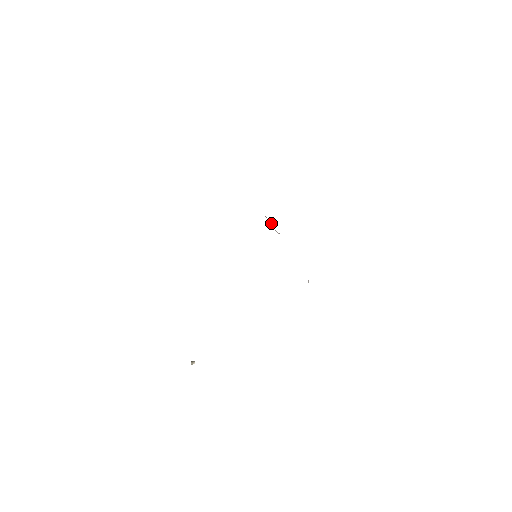
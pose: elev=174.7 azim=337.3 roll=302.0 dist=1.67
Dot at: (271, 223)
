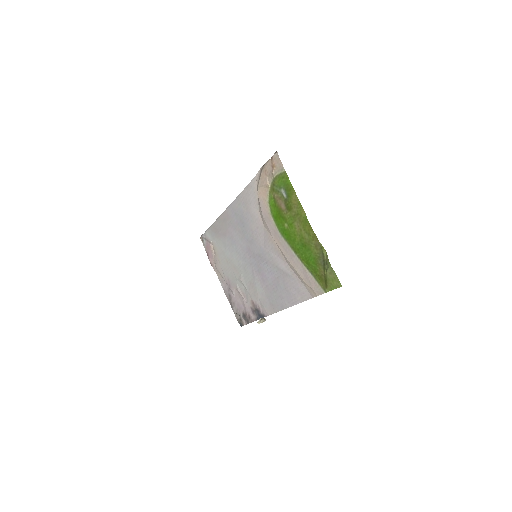
Dot at: (213, 251)
